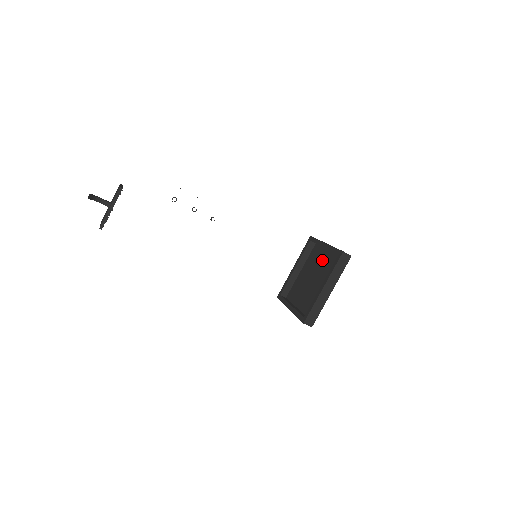
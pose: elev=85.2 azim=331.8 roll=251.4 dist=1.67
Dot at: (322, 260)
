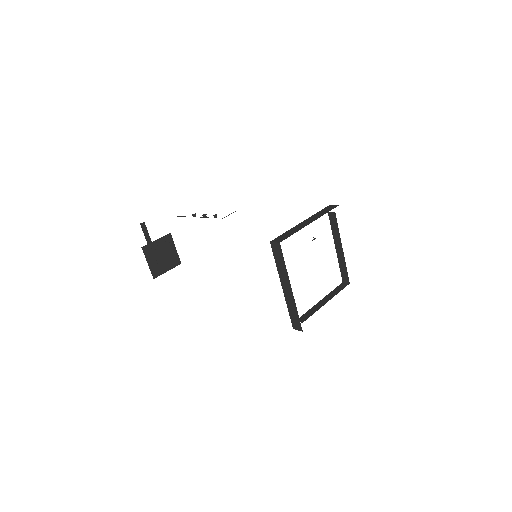
Dot at: occluded
